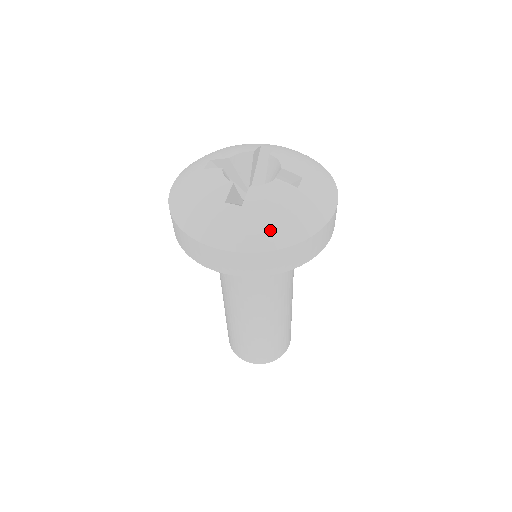
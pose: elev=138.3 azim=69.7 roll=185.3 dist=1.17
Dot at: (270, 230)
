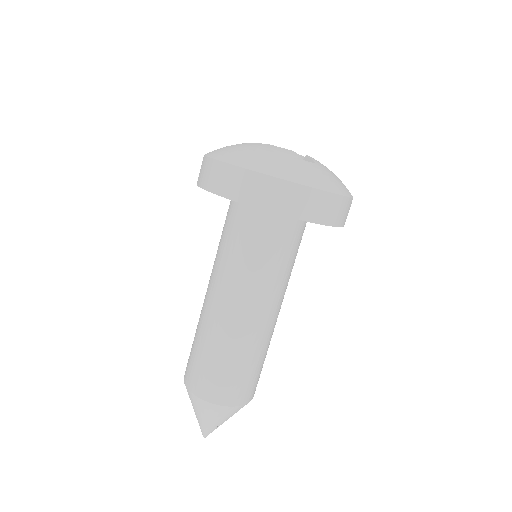
Dot at: (341, 183)
